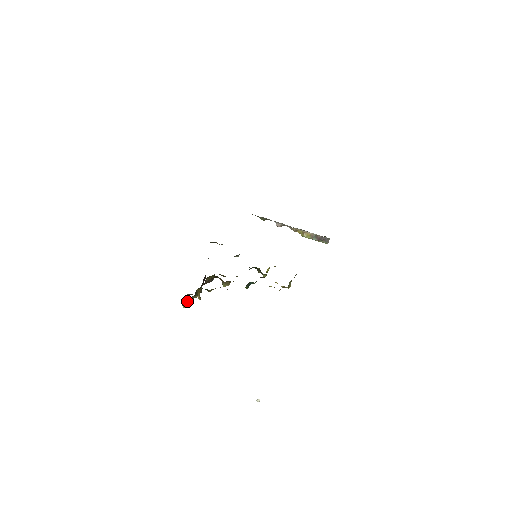
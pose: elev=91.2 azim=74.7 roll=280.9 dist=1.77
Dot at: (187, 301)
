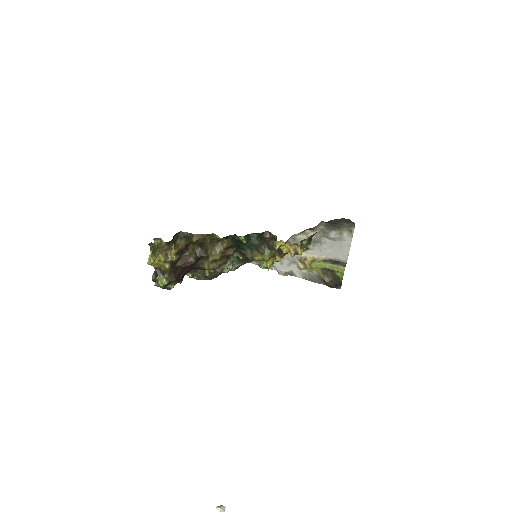
Dot at: (158, 250)
